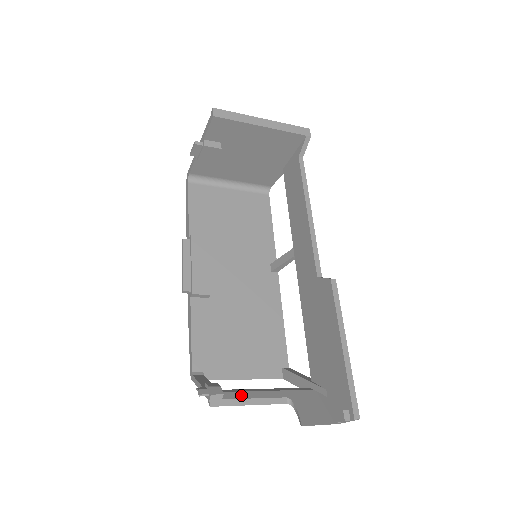
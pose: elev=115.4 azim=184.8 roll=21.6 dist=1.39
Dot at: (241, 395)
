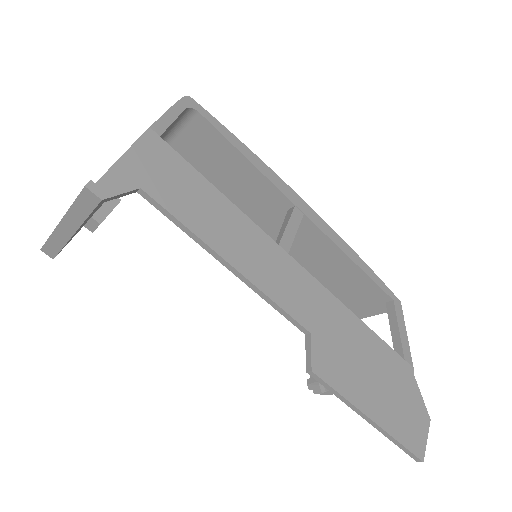
Dot at: occluded
